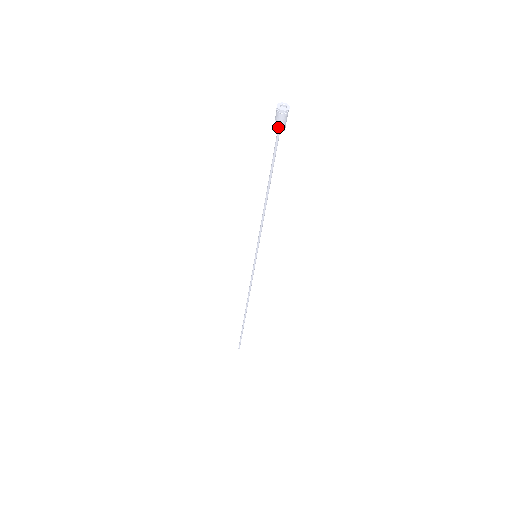
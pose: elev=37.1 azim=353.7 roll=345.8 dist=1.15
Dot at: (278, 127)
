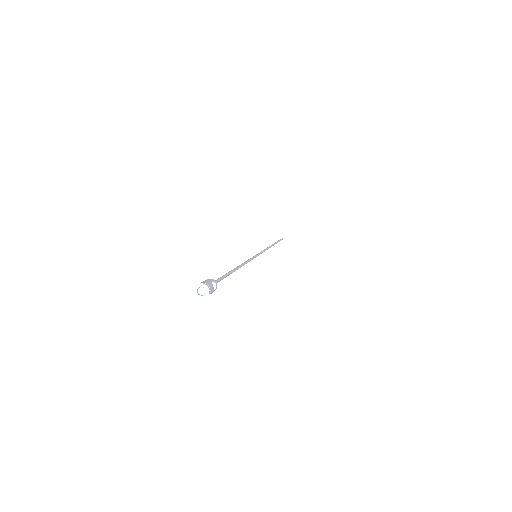
Dot at: occluded
